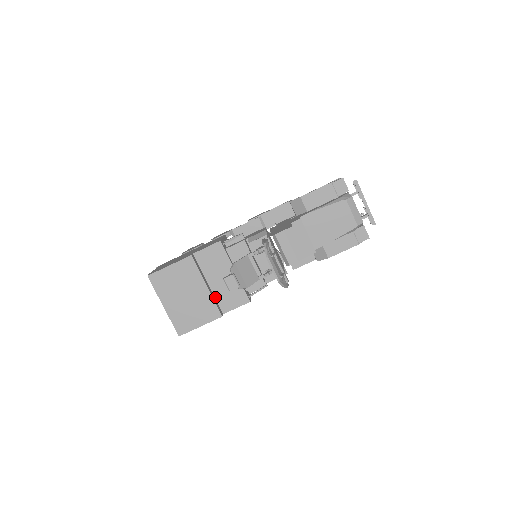
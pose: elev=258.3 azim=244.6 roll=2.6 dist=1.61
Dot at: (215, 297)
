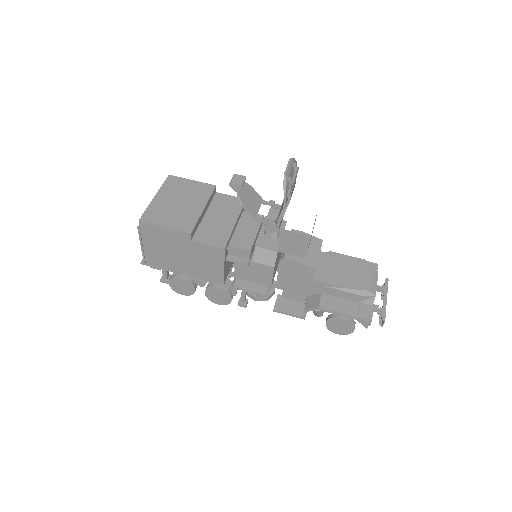
Dot at: (200, 226)
